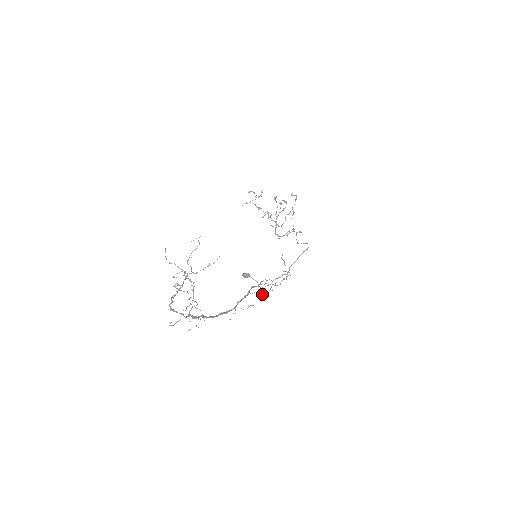
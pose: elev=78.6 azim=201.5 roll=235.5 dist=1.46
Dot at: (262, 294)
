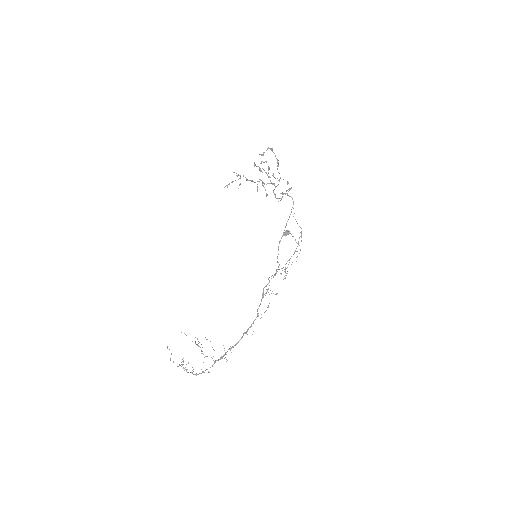
Dot at: (271, 293)
